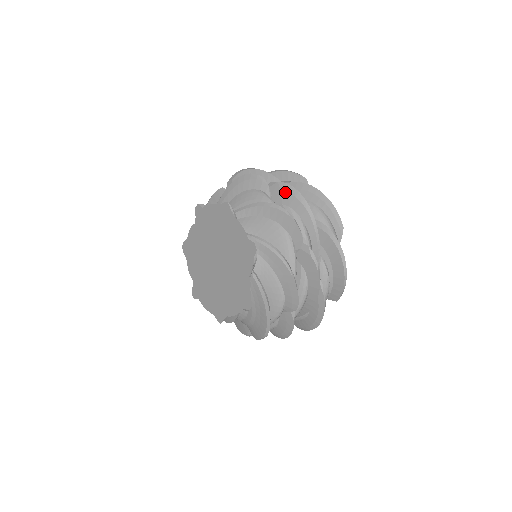
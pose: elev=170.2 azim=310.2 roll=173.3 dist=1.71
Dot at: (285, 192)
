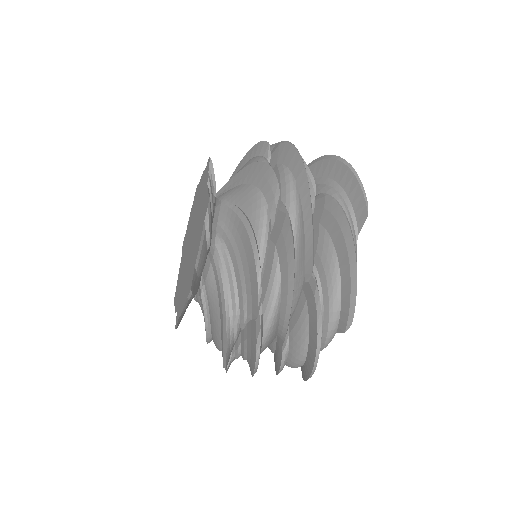
Dot at: occluded
